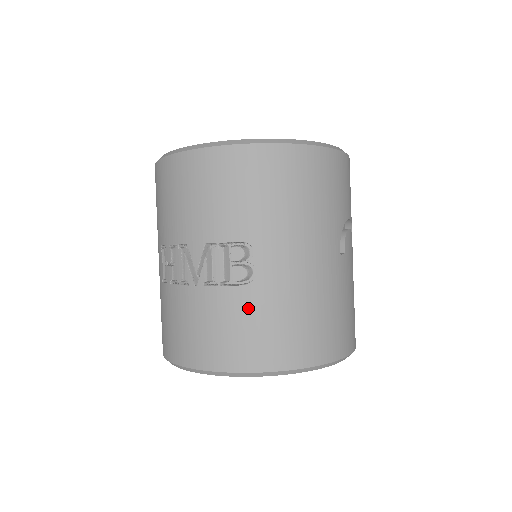
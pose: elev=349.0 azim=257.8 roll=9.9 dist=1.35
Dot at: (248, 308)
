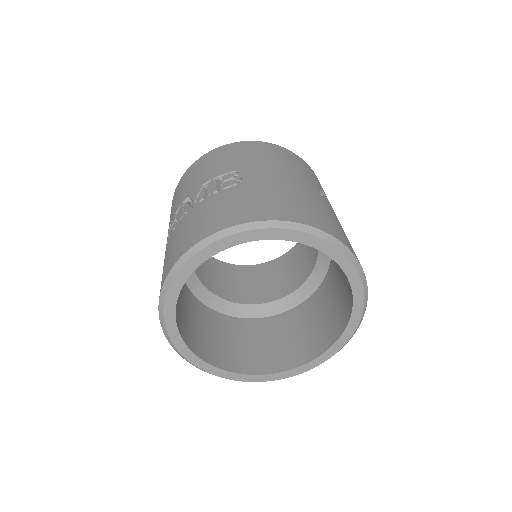
Dot at: (236, 195)
